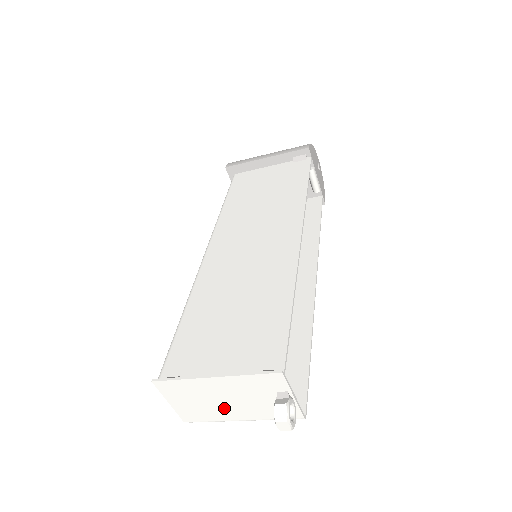
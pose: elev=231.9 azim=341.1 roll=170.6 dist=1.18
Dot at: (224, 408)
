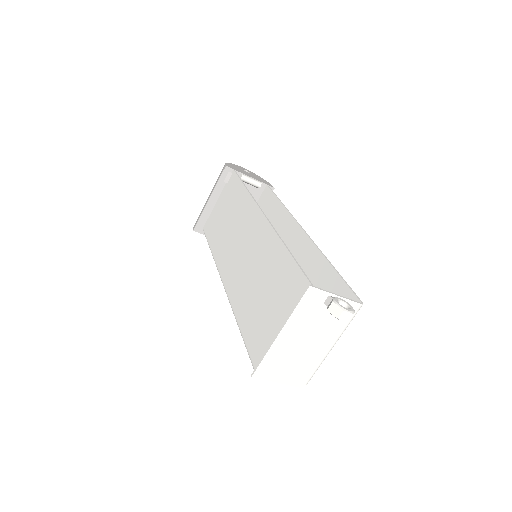
Dot at: (311, 350)
